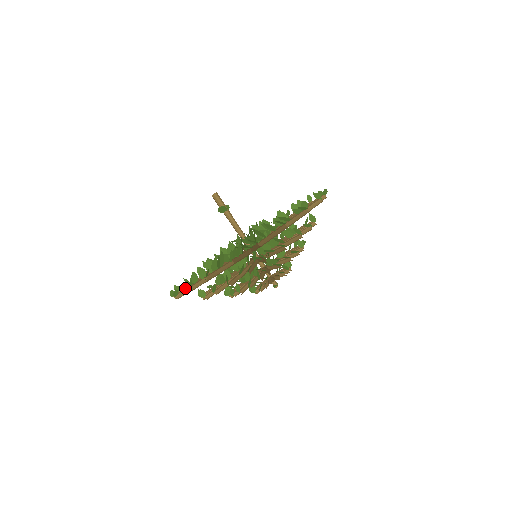
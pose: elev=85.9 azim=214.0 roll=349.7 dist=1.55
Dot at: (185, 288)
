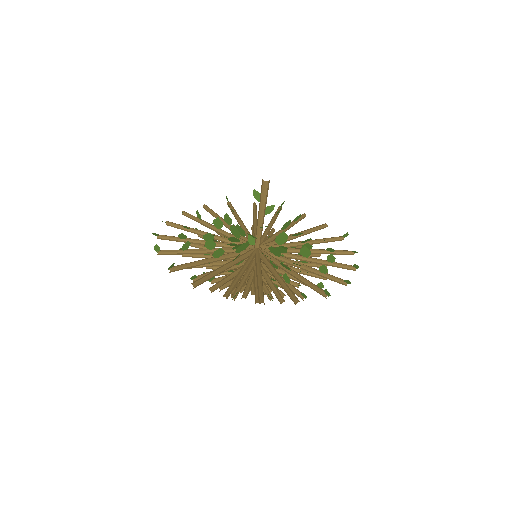
Dot at: occluded
